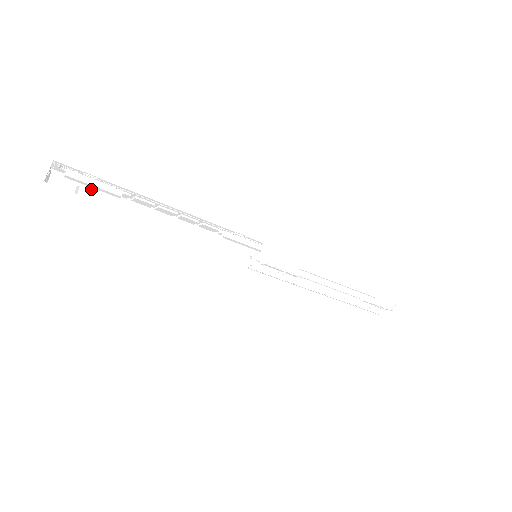
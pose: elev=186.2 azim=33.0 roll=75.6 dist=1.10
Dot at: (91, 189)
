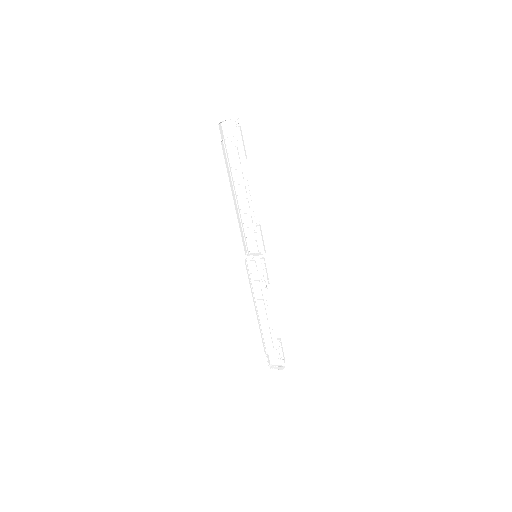
Dot at: (226, 147)
